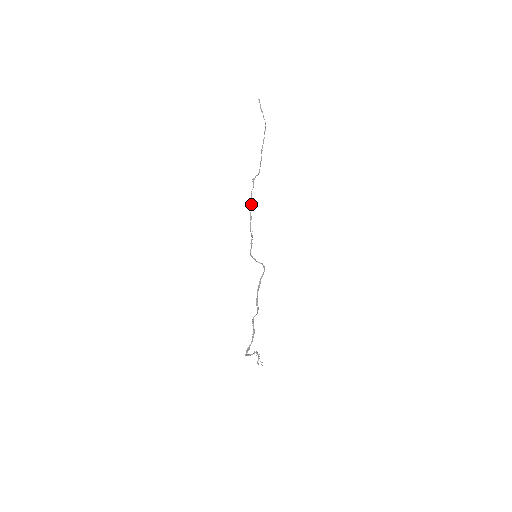
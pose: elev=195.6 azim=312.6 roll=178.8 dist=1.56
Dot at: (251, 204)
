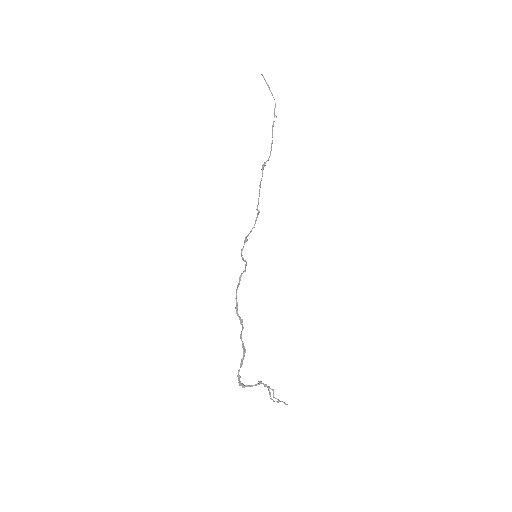
Dot at: (259, 196)
